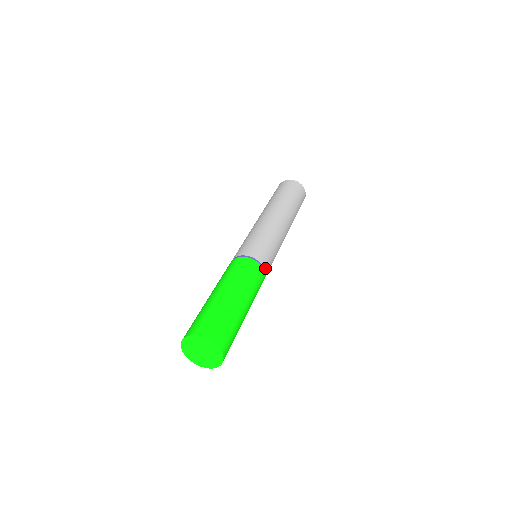
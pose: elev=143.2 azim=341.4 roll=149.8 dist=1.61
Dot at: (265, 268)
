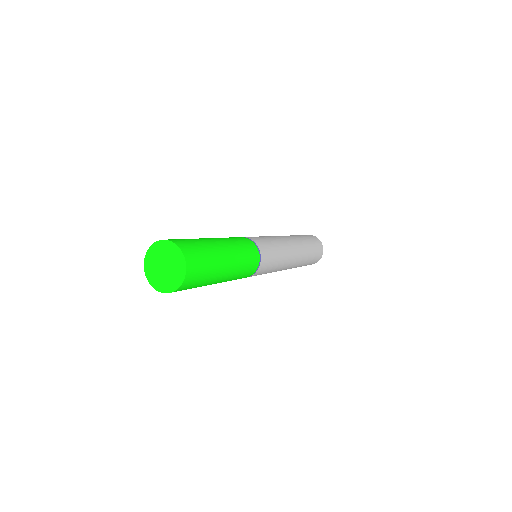
Dot at: (262, 260)
